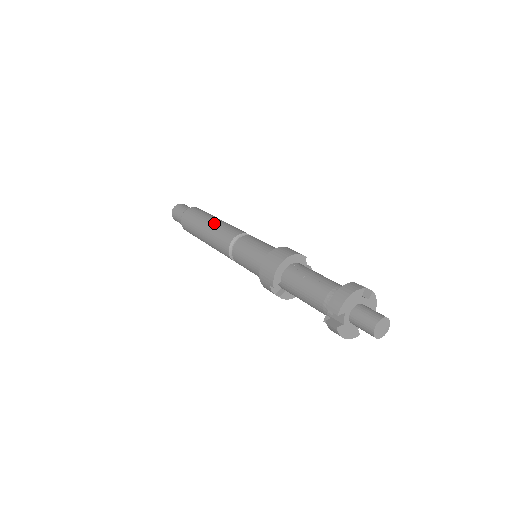
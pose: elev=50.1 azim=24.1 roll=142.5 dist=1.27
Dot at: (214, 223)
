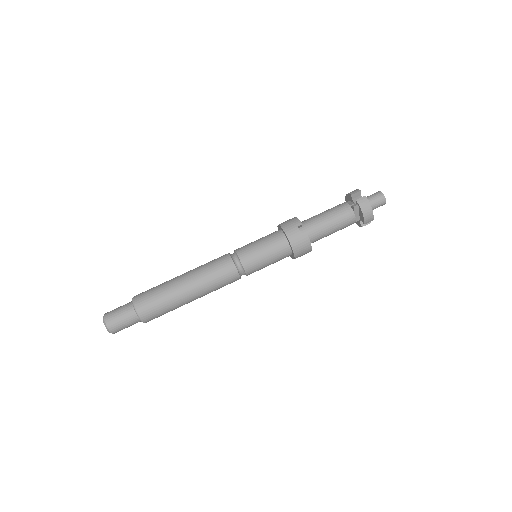
Dot at: occluded
